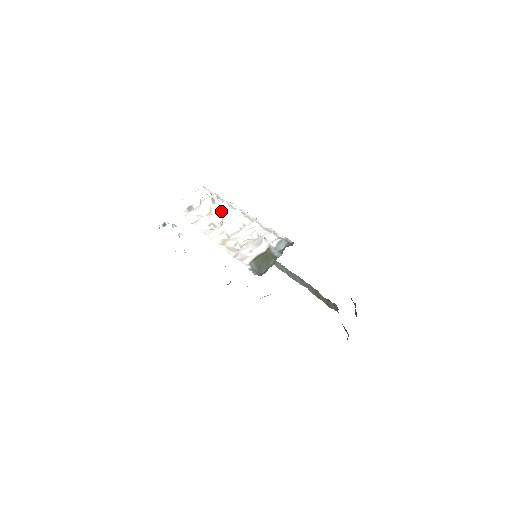
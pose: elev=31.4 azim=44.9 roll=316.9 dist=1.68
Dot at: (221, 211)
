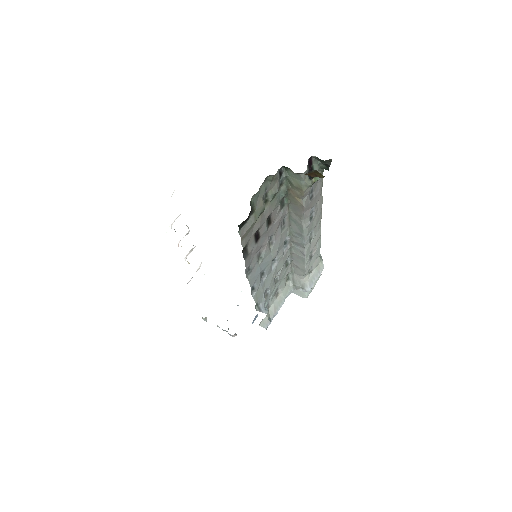
Dot at: occluded
